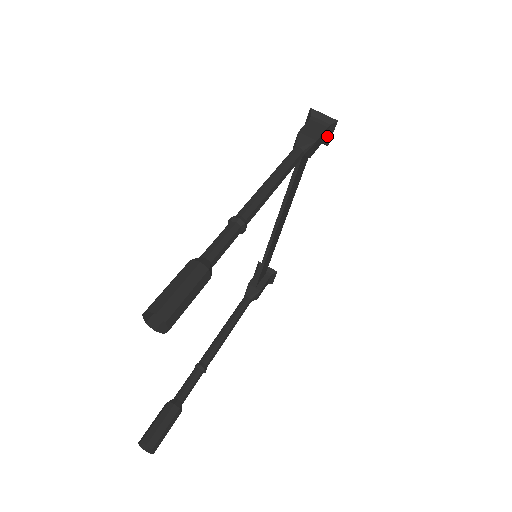
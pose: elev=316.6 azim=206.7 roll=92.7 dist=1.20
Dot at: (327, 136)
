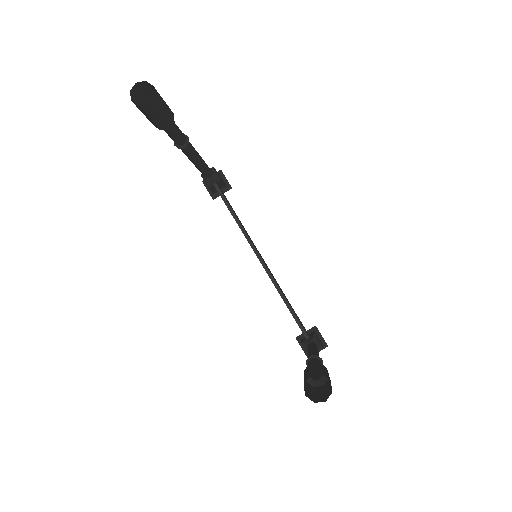
Dot at: (225, 181)
